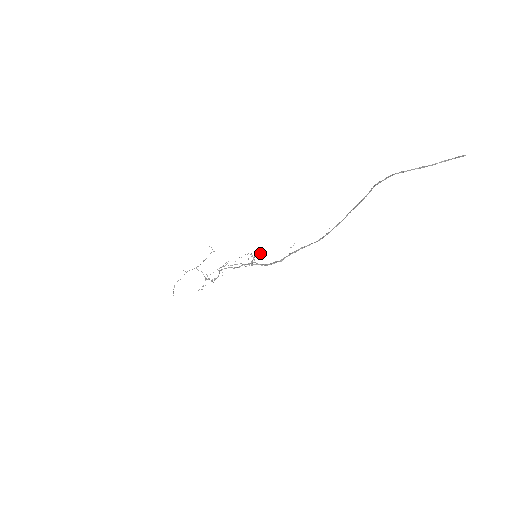
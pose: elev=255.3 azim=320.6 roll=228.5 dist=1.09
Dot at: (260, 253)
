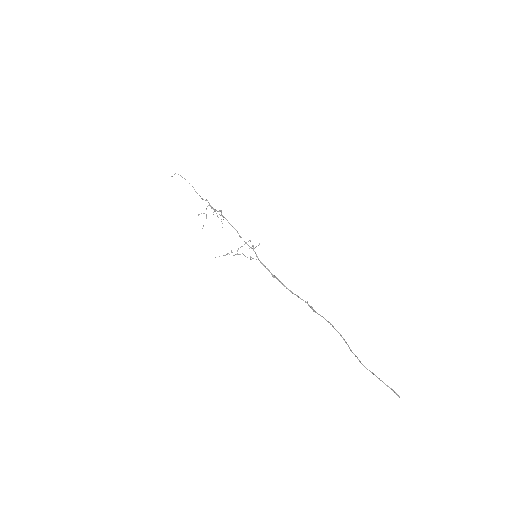
Dot at: occluded
